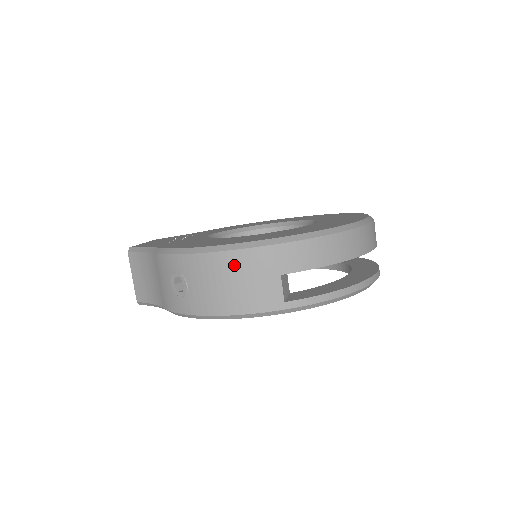
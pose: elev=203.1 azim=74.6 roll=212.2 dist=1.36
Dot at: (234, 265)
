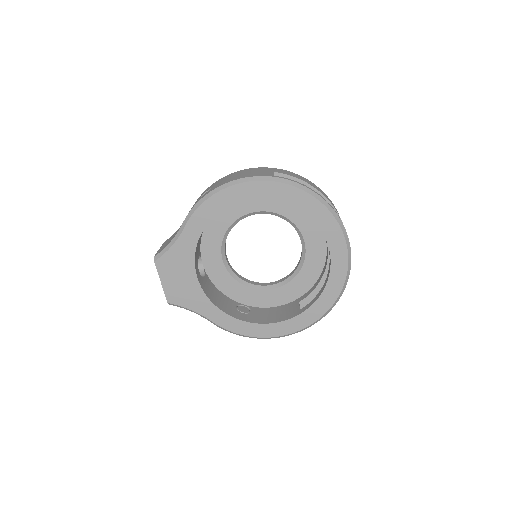
Dot at: (246, 171)
